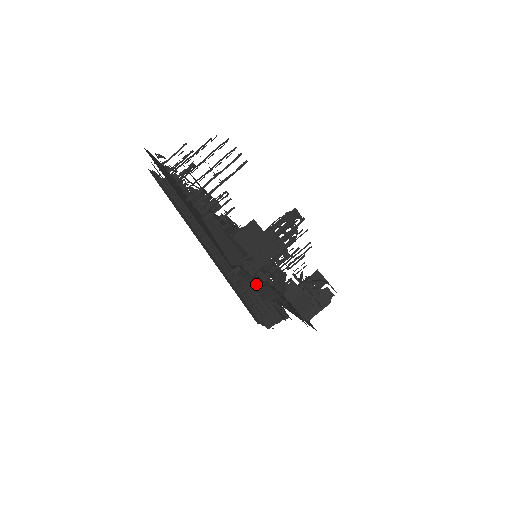
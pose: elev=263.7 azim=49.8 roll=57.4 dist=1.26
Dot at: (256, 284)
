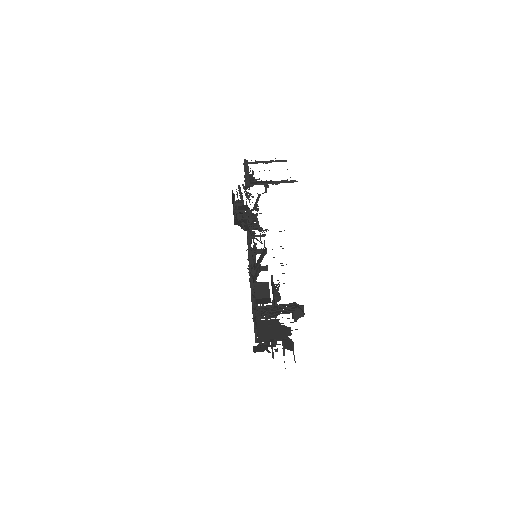
Dot at: (247, 205)
